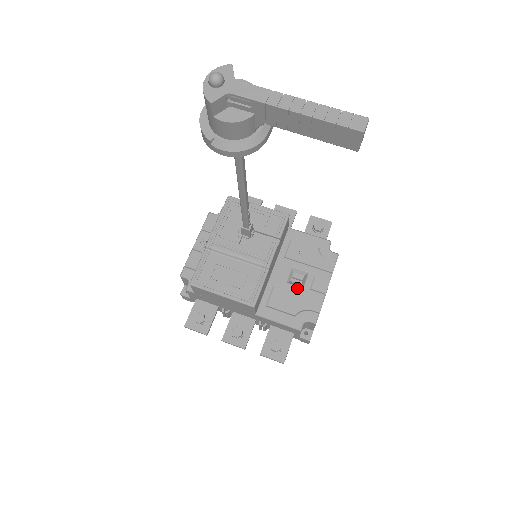
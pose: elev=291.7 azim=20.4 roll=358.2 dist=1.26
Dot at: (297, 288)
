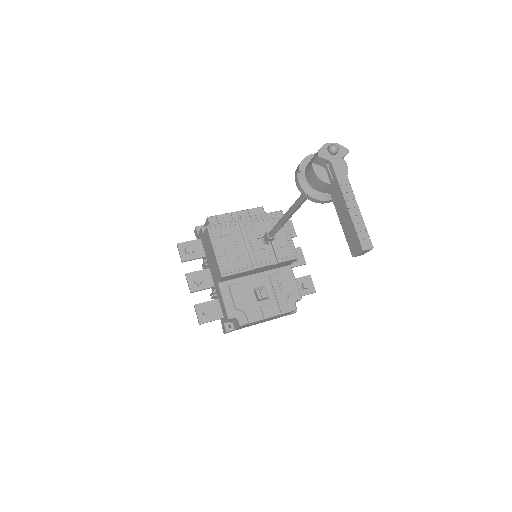
Dot at: (255, 298)
